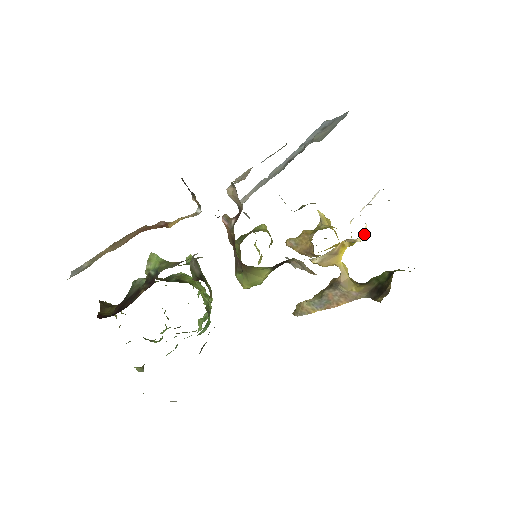
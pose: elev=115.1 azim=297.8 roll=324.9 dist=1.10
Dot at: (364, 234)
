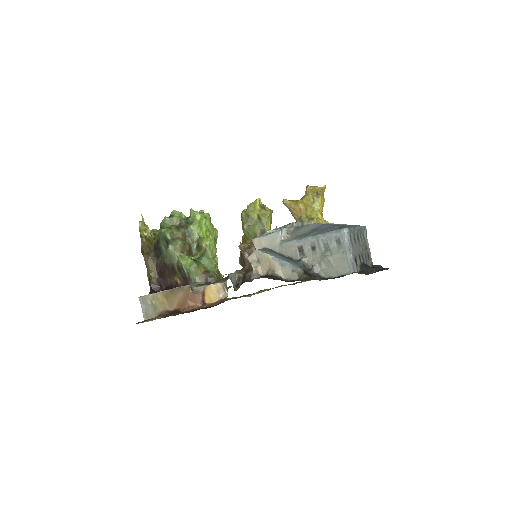
Dot at: occluded
